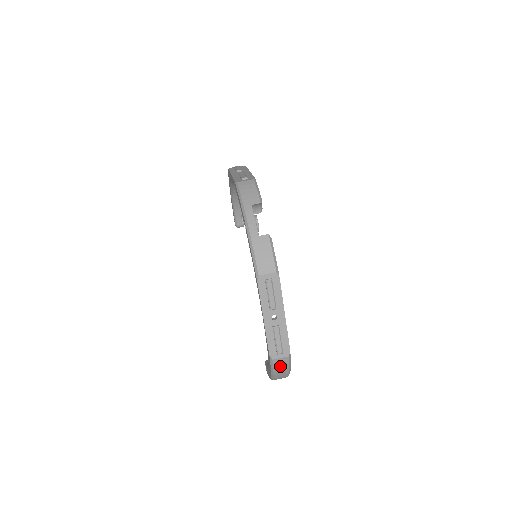
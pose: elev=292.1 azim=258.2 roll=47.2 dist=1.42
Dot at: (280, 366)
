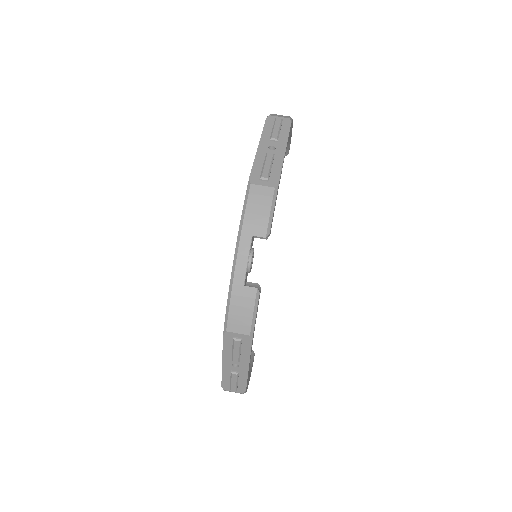
Dot at: occluded
